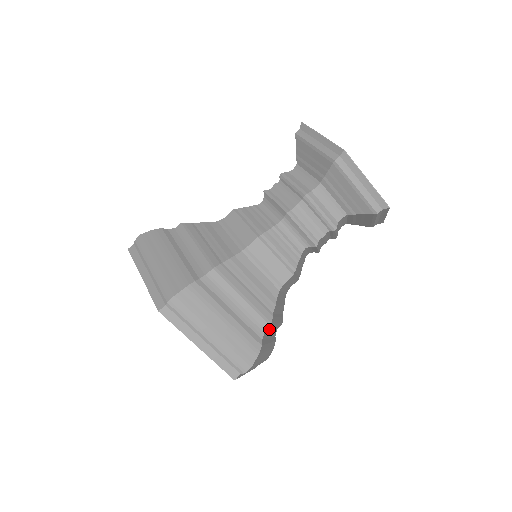
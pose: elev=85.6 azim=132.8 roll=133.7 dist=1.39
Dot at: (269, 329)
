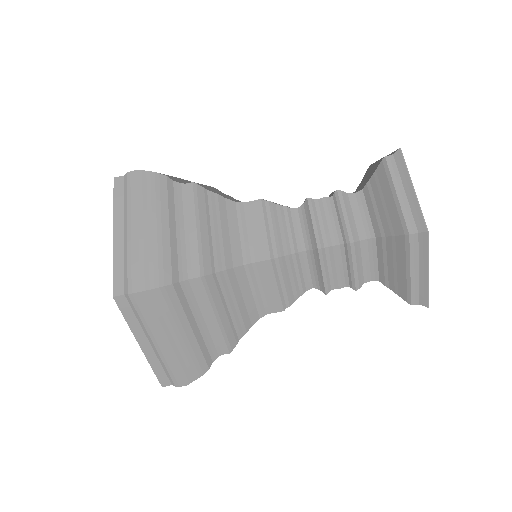
Dot at: occluded
